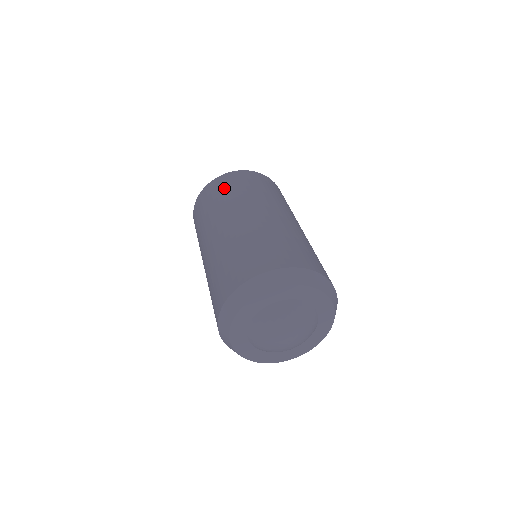
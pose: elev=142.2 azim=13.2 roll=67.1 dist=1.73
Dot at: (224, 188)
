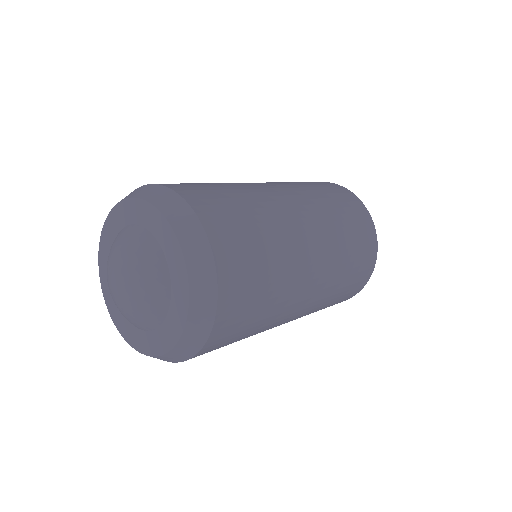
Dot at: occluded
